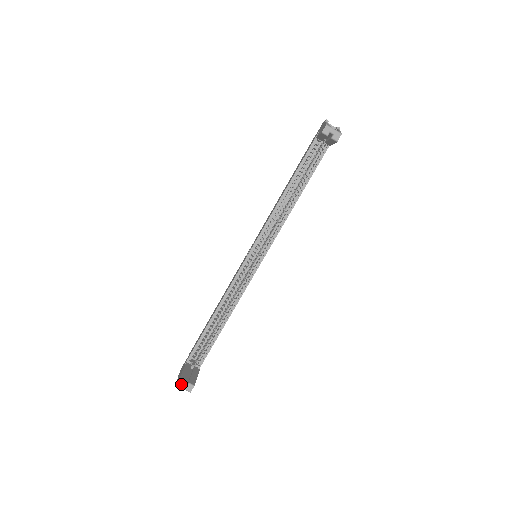
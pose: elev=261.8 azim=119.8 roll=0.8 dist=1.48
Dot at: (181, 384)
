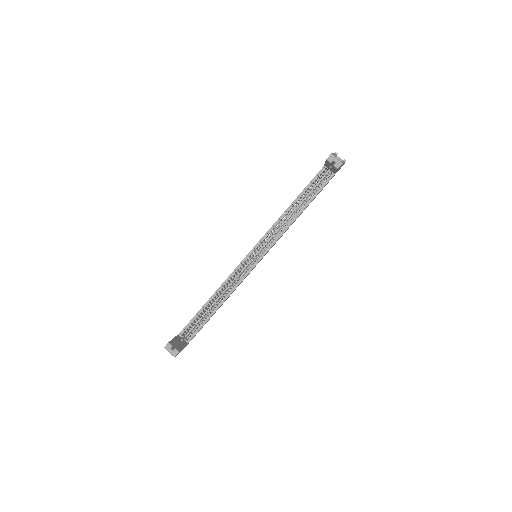
Dot at: (168, 348)
